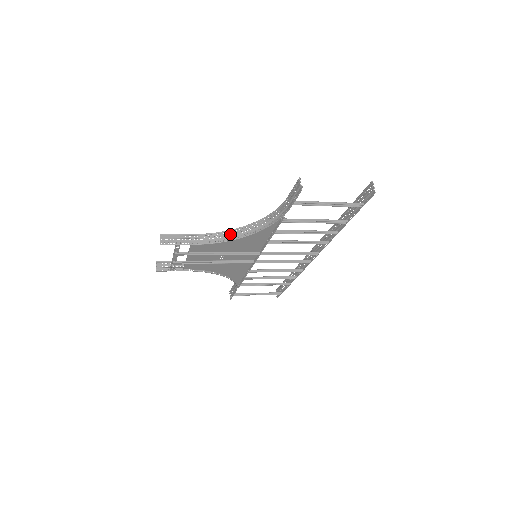
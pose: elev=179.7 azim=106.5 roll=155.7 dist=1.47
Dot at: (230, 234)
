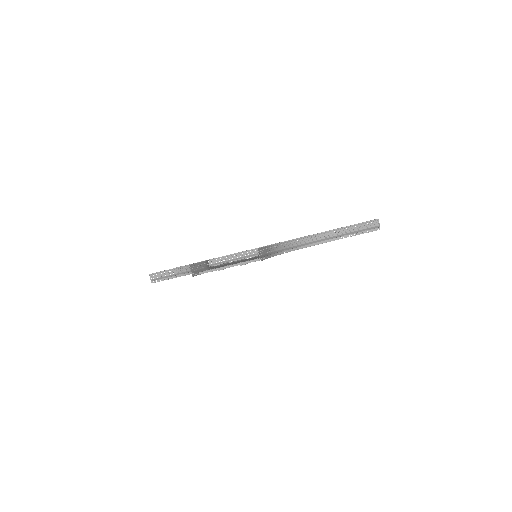
Dot at: (285, 246)
